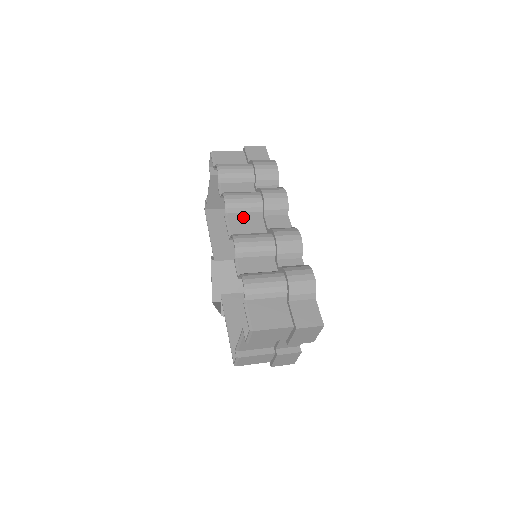
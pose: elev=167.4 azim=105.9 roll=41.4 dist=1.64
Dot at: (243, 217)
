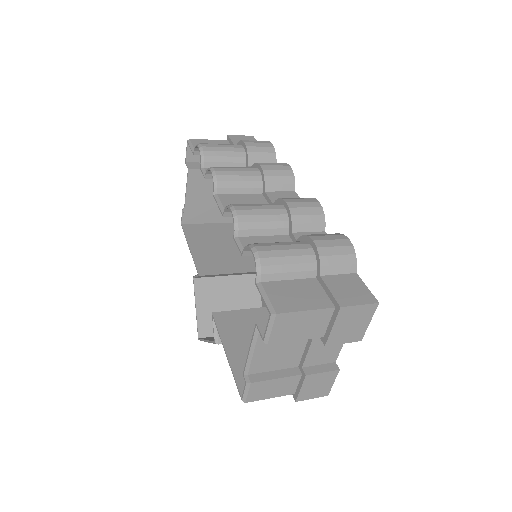
Dot at: (237, 194)
